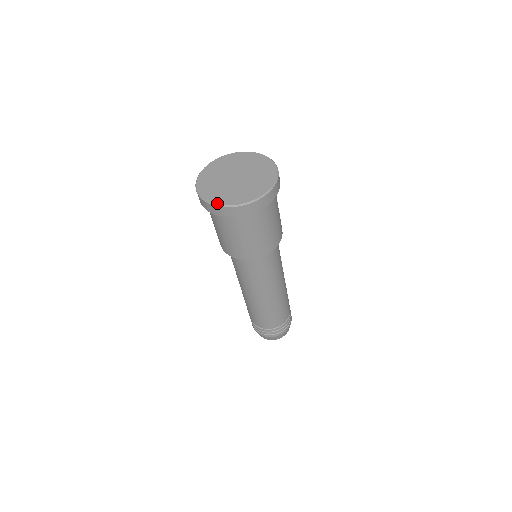
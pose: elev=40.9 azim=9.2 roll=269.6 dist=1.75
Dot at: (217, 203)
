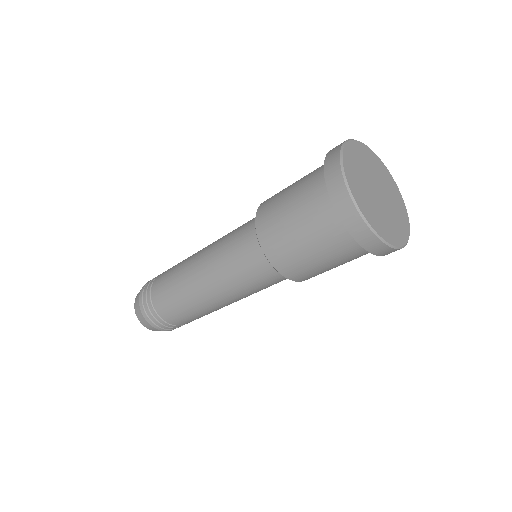
Dot at: (377, 231)
